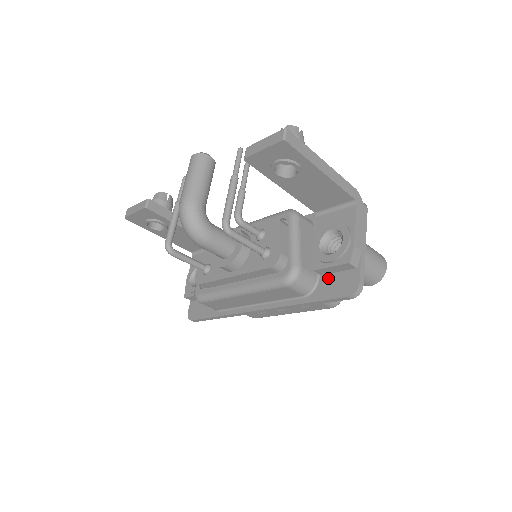
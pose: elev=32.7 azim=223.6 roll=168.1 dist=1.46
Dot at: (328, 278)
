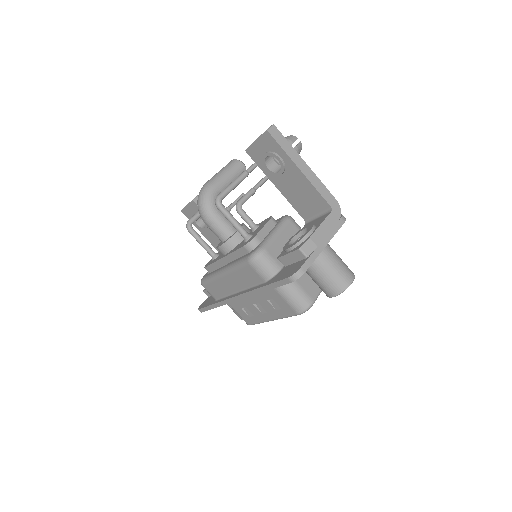
Dot at: (287, 268)
